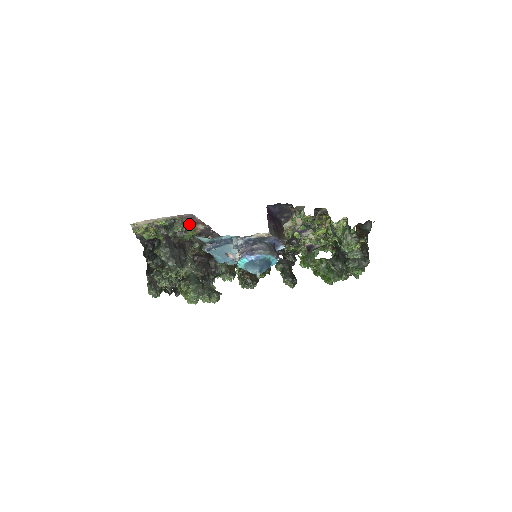
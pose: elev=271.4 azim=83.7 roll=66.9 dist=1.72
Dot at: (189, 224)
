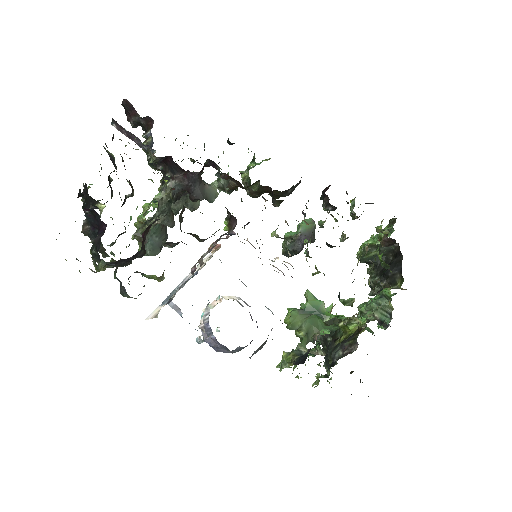
Dot at: occluded
